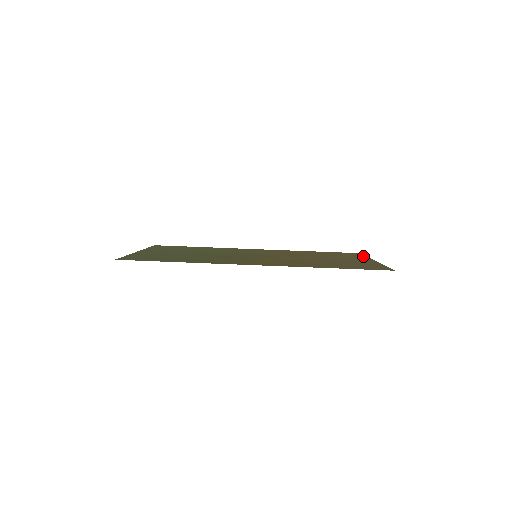
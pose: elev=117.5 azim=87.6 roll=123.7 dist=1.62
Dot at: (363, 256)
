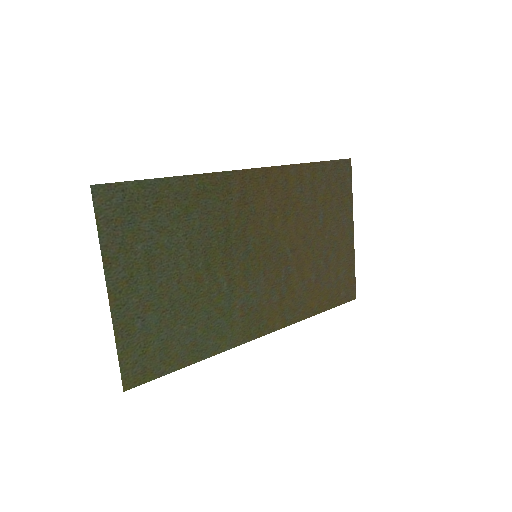
Dot at: (351, 267)
